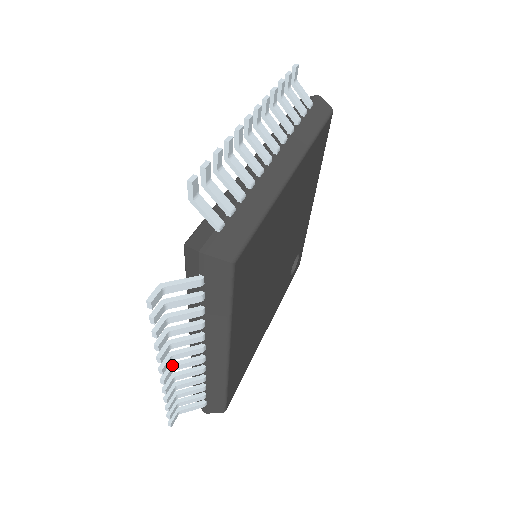
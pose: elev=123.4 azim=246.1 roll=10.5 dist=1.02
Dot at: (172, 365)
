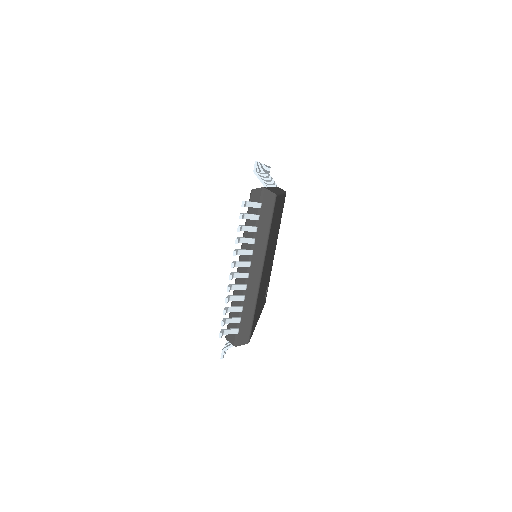
Dot at: (233, 273)
